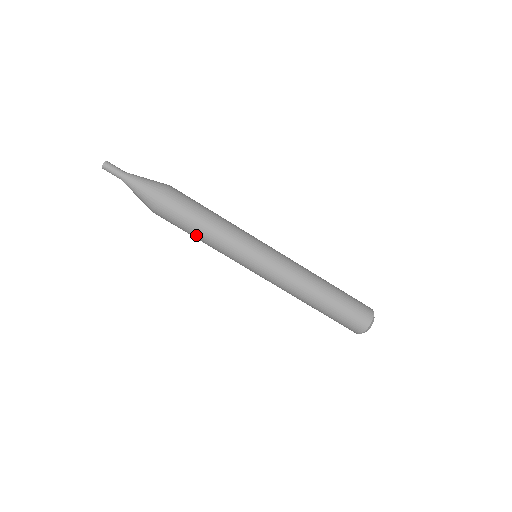
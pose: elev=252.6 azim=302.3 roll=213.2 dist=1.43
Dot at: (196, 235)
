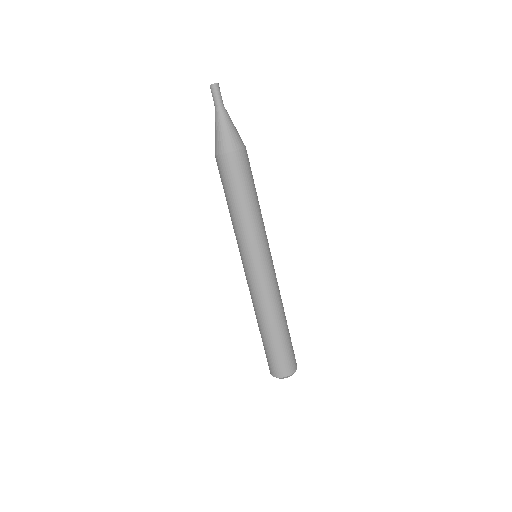
Dot at: (230, 202)
